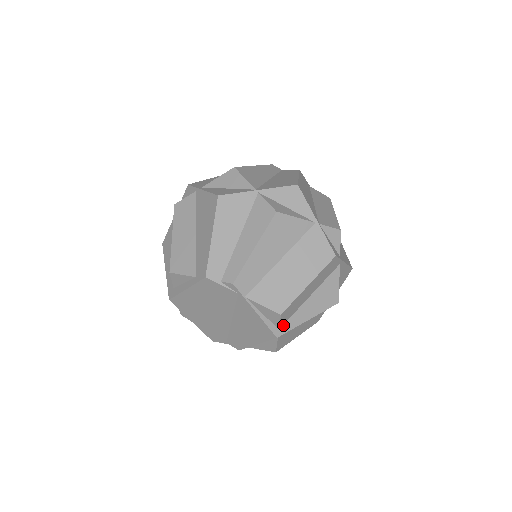
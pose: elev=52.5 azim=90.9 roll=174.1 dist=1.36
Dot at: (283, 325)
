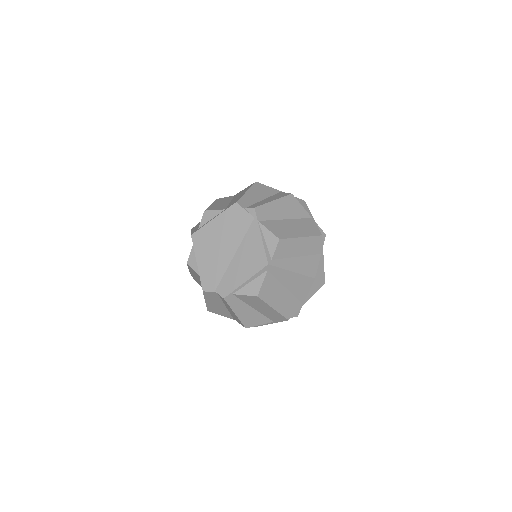
Dot at: (275, 260)
